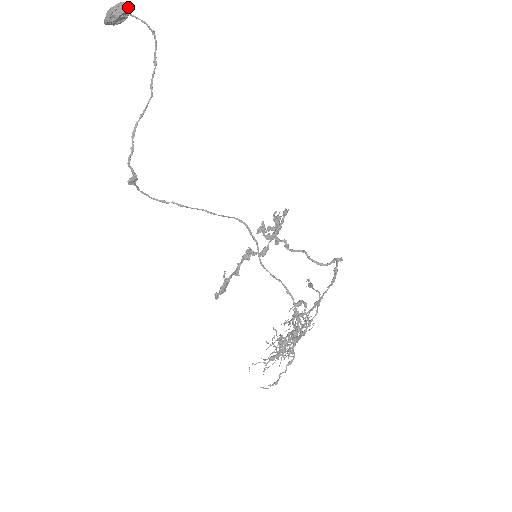
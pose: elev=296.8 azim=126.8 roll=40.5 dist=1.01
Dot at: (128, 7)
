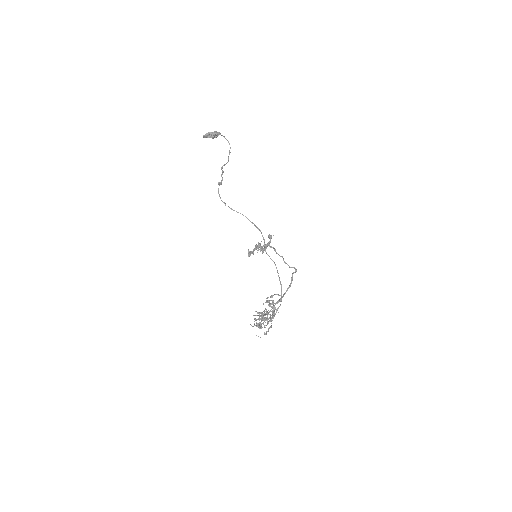
Dot at: (220, 133)
